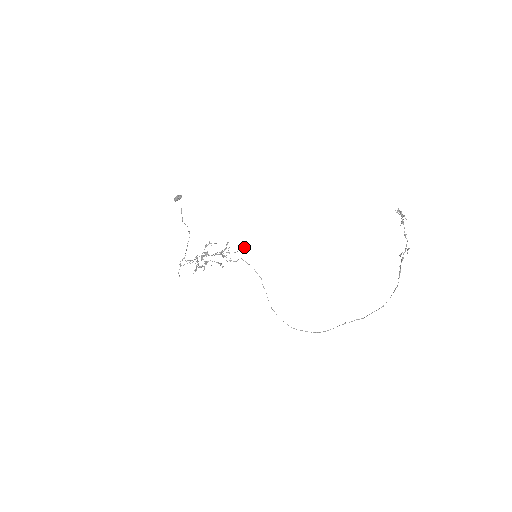
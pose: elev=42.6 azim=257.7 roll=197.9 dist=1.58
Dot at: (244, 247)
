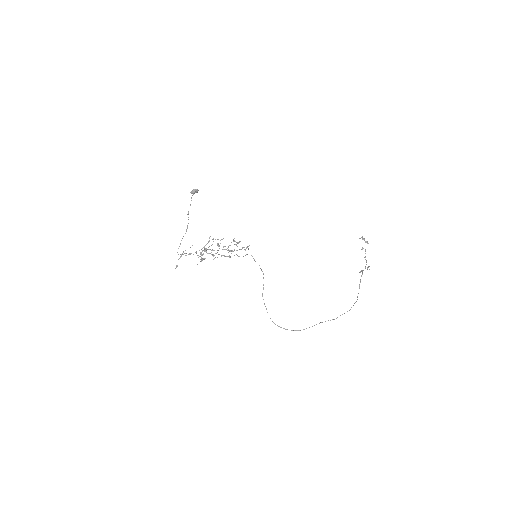
Dot at: (248, 246)
